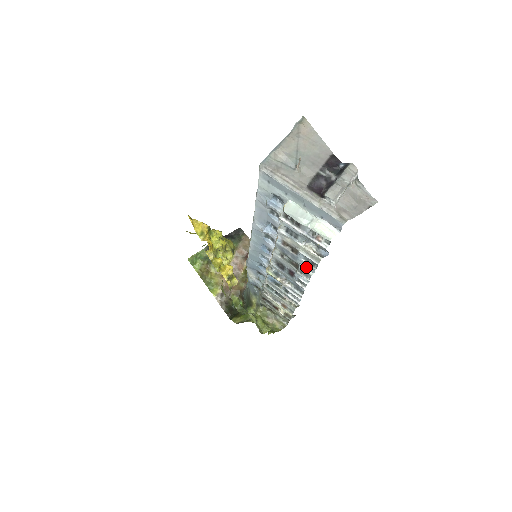
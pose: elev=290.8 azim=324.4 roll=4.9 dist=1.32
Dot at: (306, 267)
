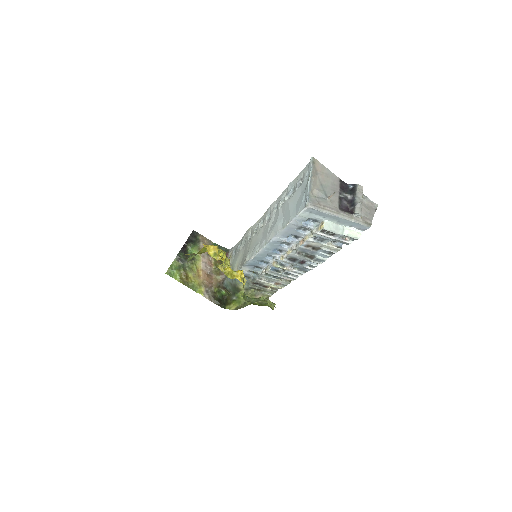
Dot at: (322, 256)
